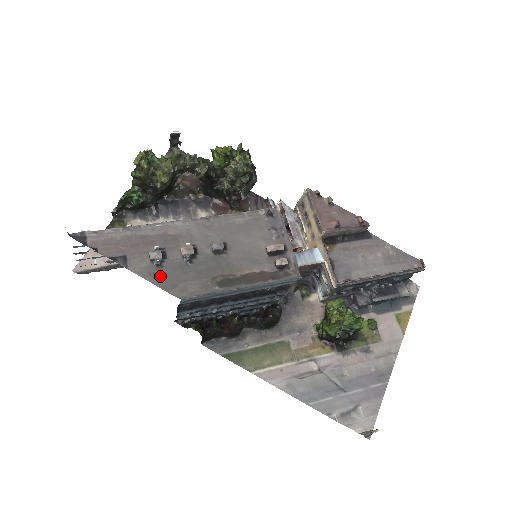
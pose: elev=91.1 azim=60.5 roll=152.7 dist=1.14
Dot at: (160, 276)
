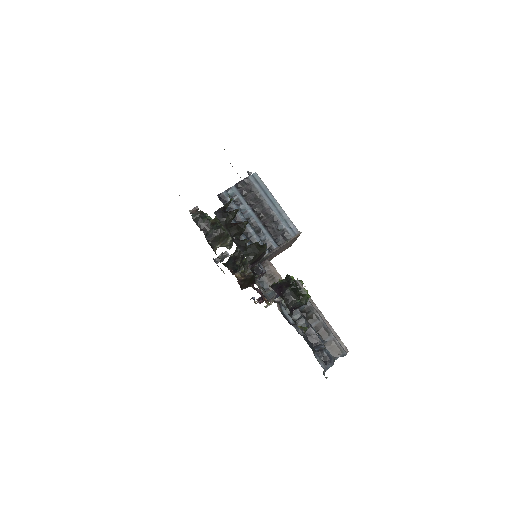
Dot at: occluded
